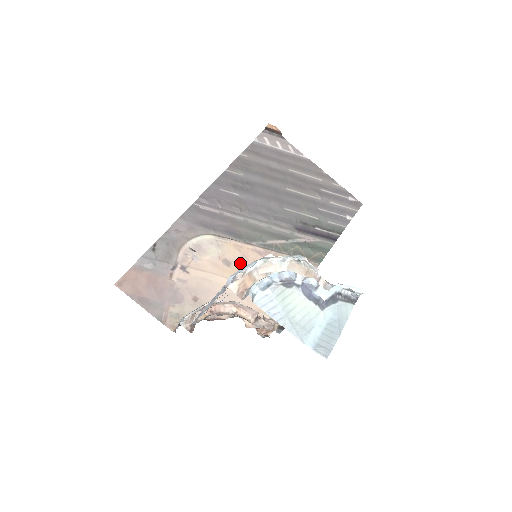
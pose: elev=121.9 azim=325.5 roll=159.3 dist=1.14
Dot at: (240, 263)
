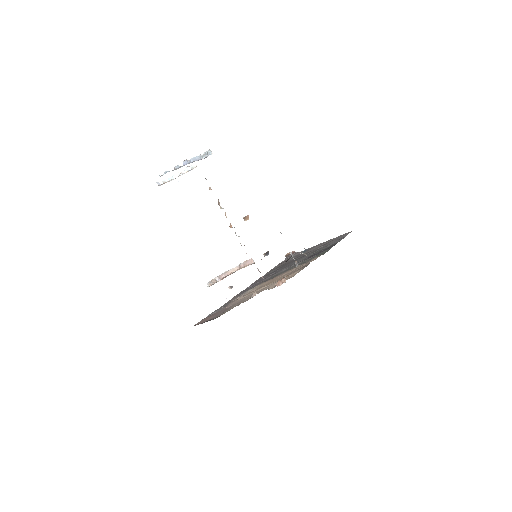
Dot at: (268, 283)
